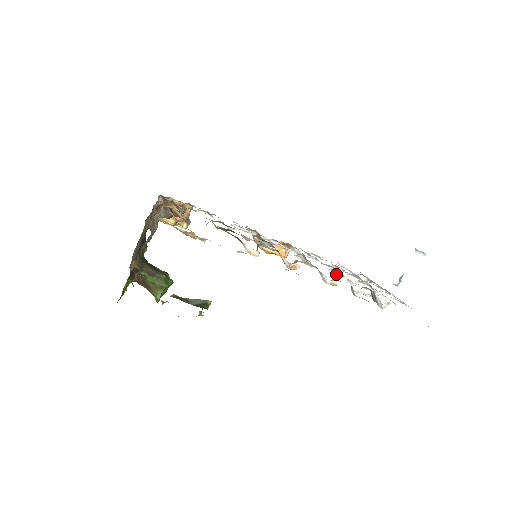
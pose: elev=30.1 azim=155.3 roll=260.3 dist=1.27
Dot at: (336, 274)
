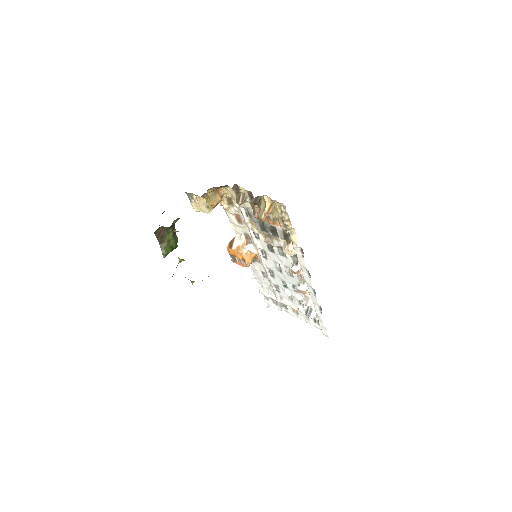
Dot at: occluded
